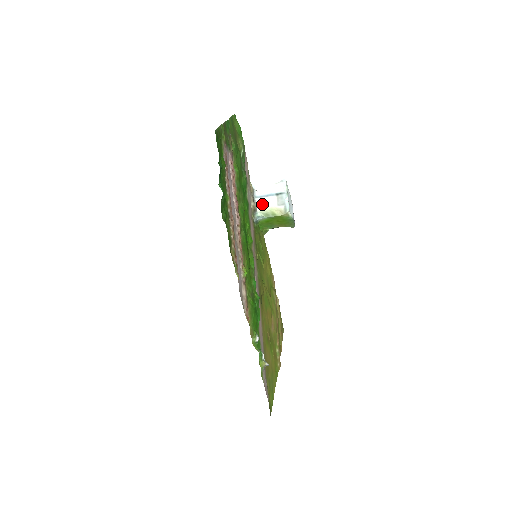
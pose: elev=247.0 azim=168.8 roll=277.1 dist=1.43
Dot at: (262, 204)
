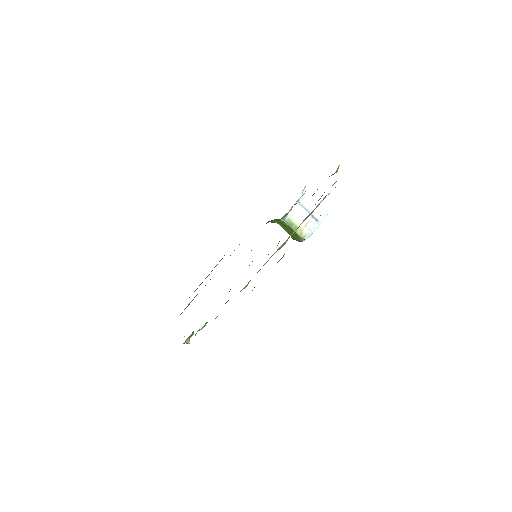
Dot at: (297, 212)
